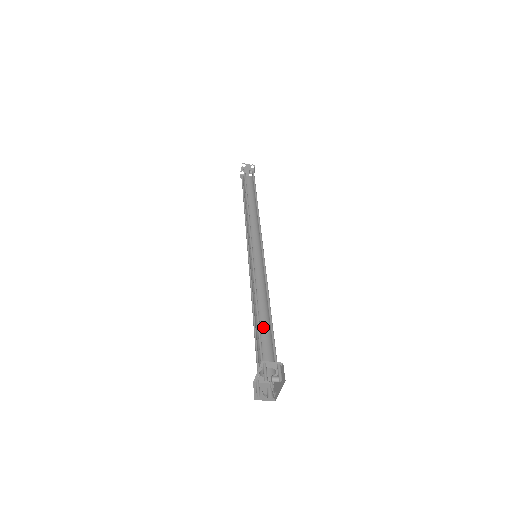
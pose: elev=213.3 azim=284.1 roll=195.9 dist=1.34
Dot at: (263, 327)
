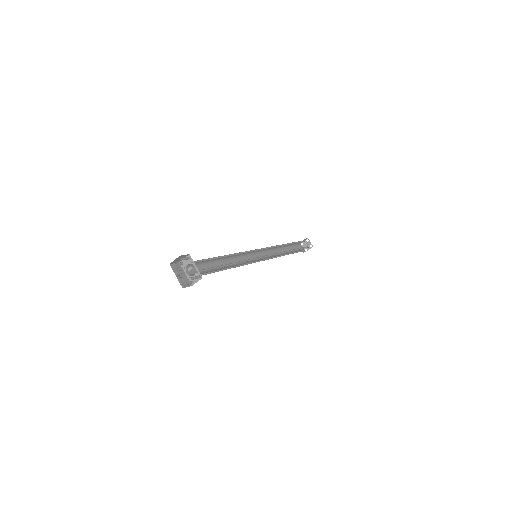
Dot at: occluded
